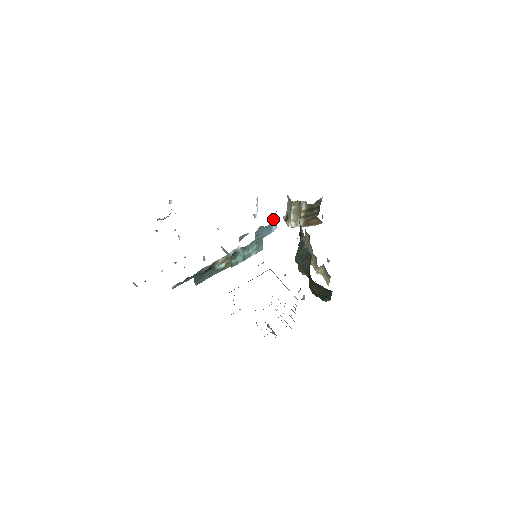
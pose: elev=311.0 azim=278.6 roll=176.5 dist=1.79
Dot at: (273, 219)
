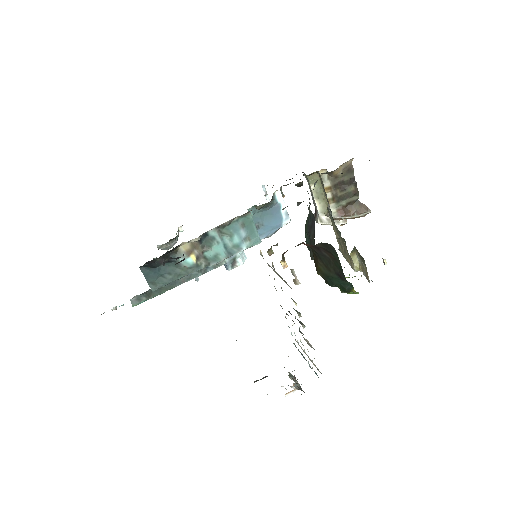
Dot at: (276, 198)
